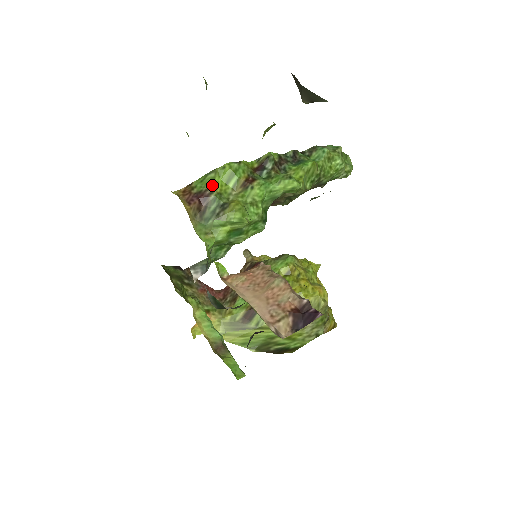
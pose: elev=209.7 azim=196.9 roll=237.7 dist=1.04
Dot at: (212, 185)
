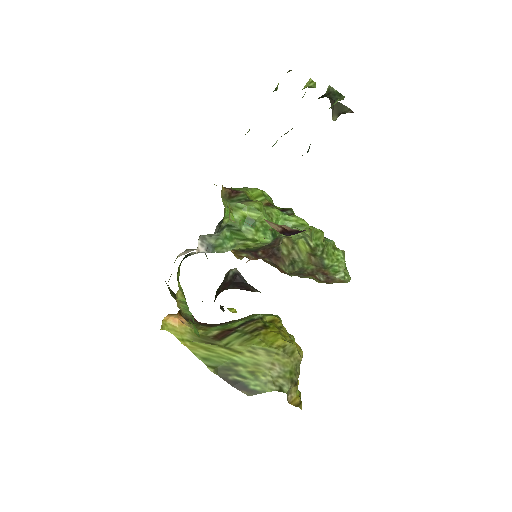
Dot at: (245, 190)
